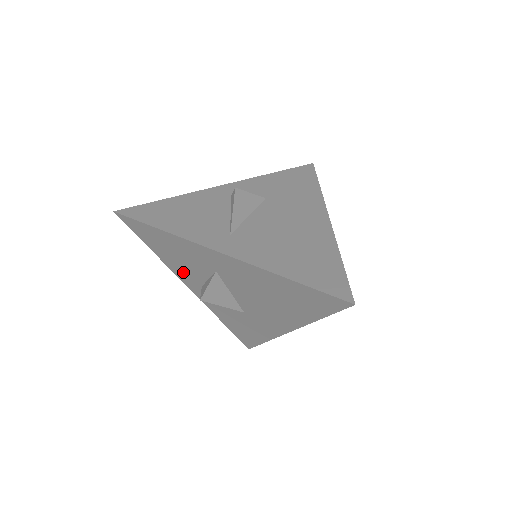
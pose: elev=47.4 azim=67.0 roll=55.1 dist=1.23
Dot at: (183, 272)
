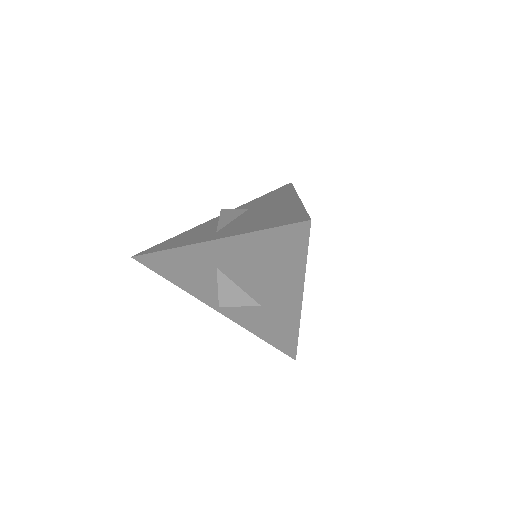
Dot at: (201, 291)
